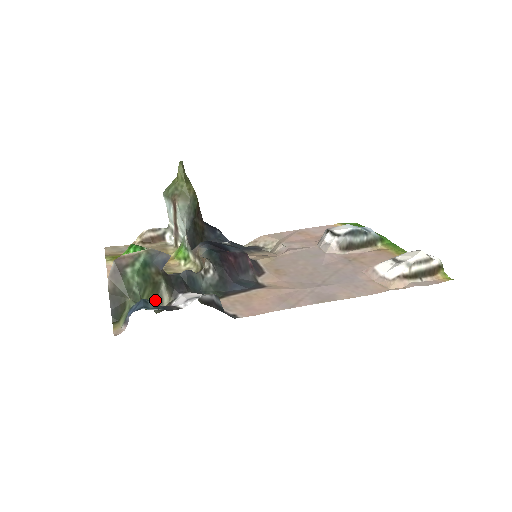
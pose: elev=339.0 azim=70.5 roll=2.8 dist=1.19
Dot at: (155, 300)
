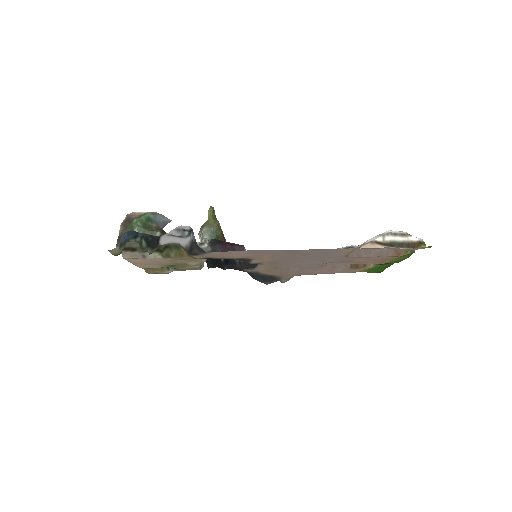
Dot at: occluded
